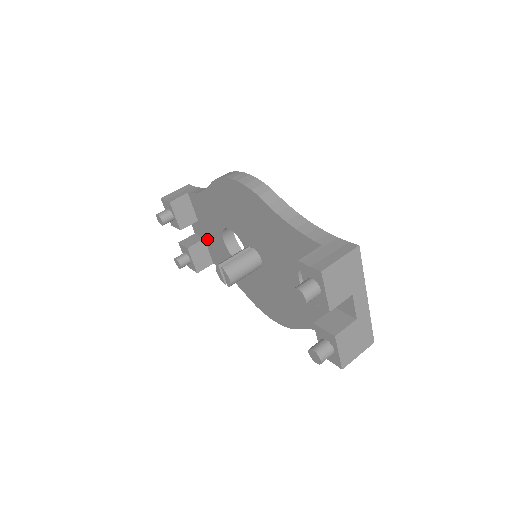
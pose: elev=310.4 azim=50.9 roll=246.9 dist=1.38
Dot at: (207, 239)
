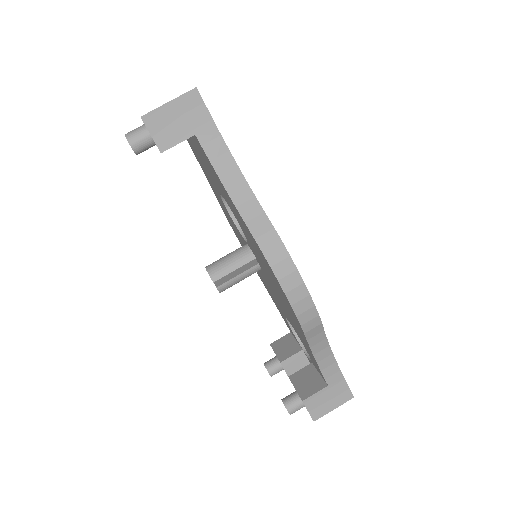
Dot at: (192, 142)
